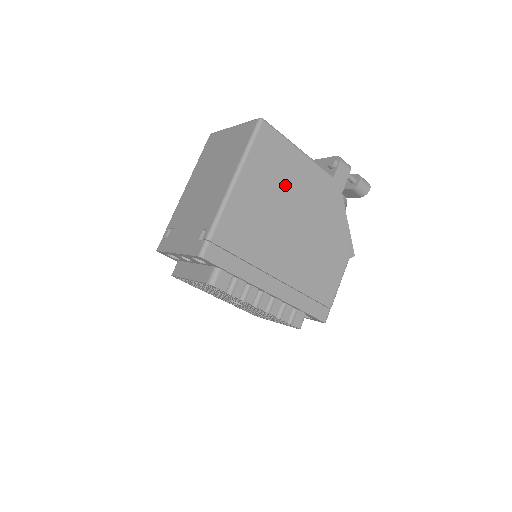
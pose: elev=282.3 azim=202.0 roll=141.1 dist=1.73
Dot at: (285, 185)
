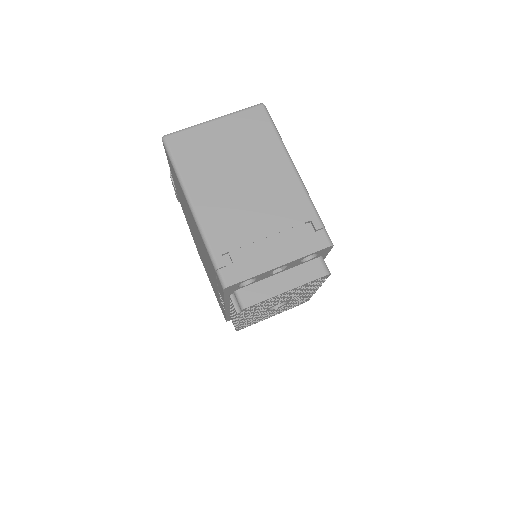
Dot at: occluded
